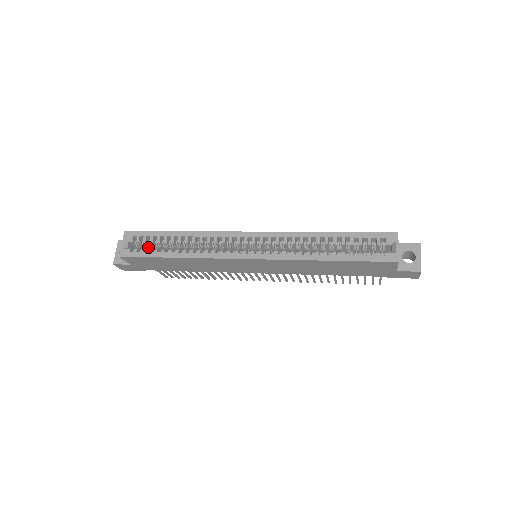
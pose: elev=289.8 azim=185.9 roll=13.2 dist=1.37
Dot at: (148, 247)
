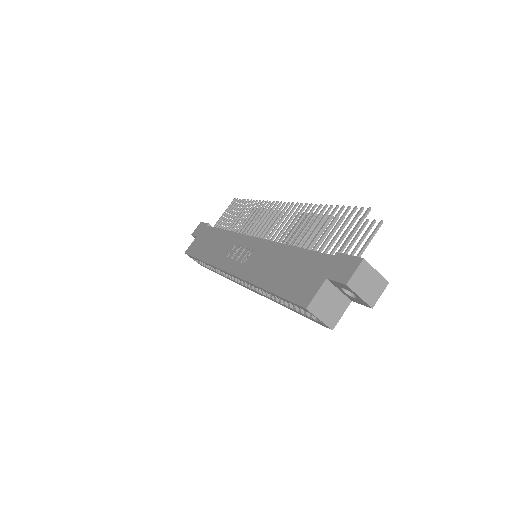
Dot at: occluded
